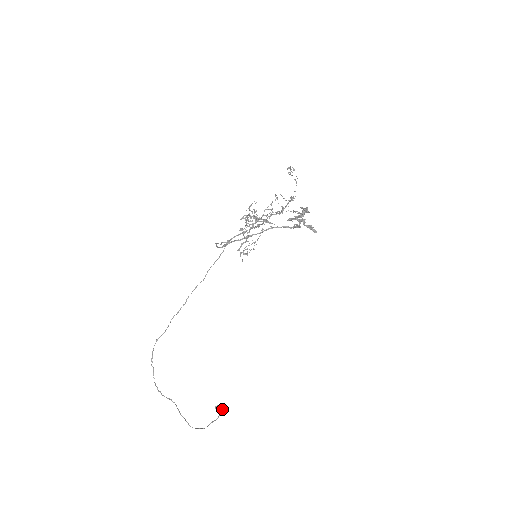
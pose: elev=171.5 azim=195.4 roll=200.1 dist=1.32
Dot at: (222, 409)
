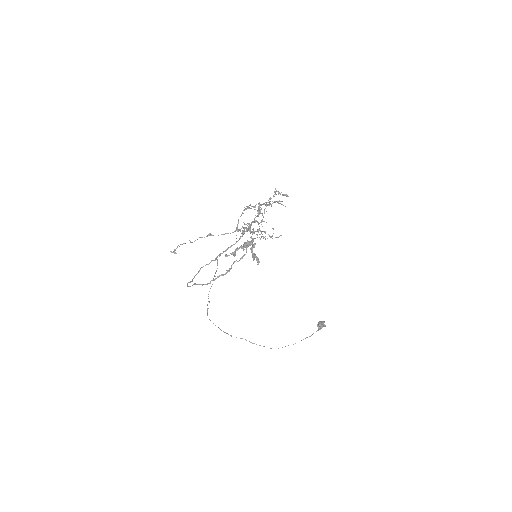
Dot at: (320, 327)
